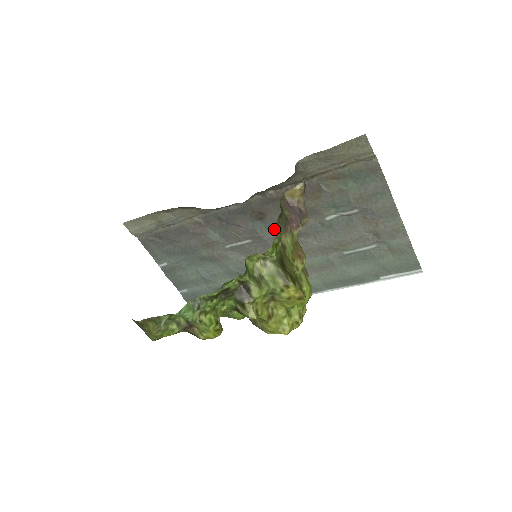
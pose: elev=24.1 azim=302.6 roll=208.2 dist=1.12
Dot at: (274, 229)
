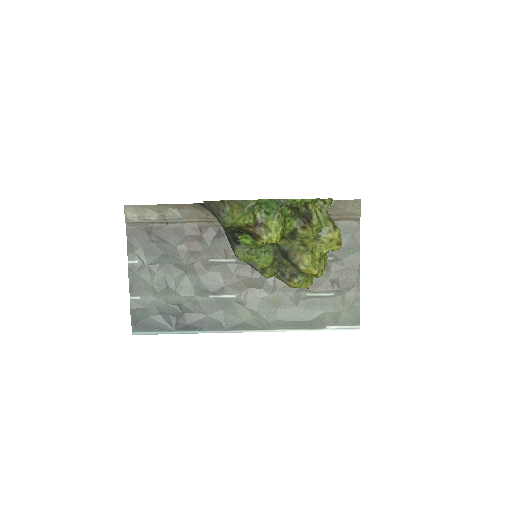
Dot at: occluded
